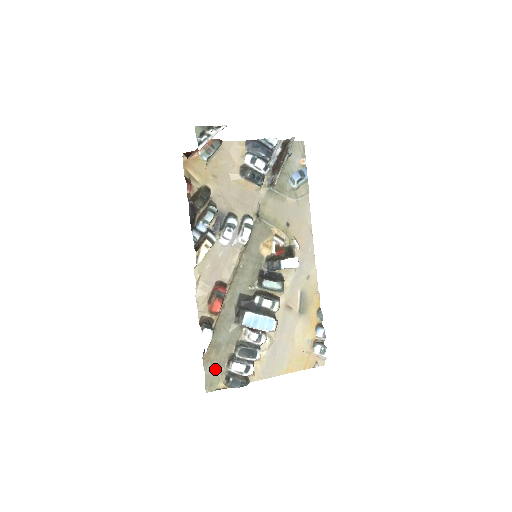
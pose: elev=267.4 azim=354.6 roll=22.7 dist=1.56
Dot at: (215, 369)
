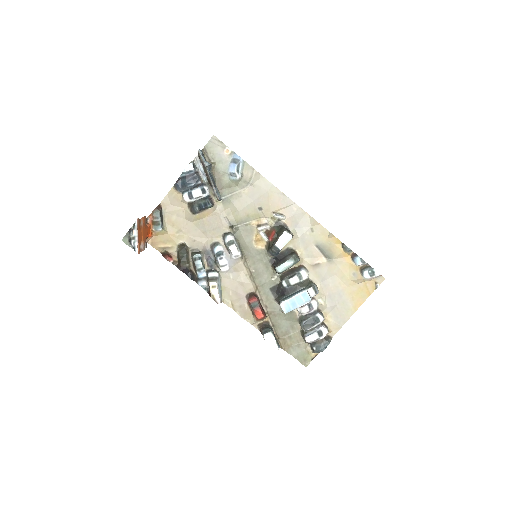
Dot at: (298, 349)
